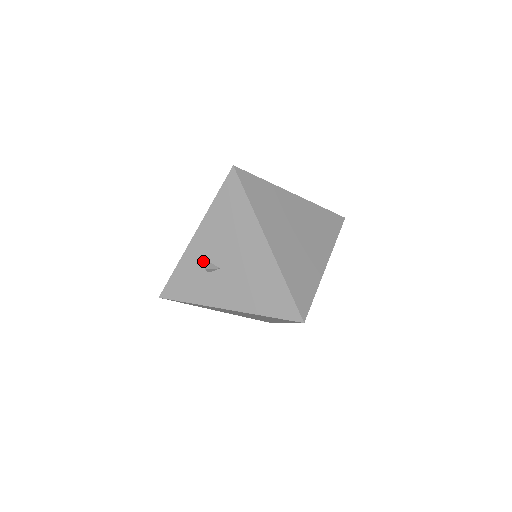
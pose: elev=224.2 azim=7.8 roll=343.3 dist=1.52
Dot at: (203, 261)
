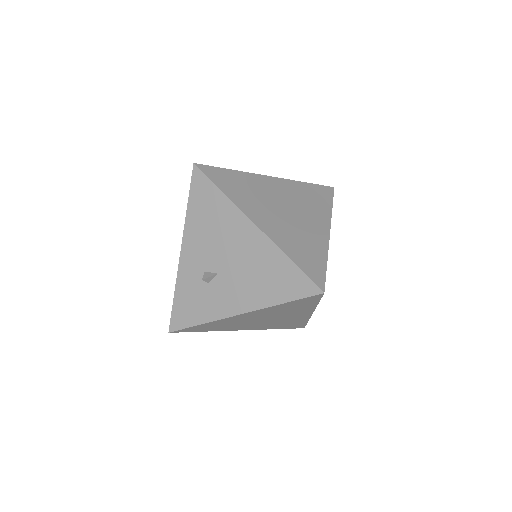
Dot at: (198, 274)
